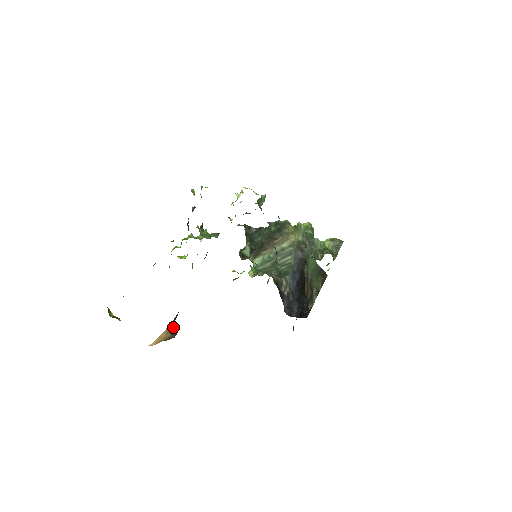
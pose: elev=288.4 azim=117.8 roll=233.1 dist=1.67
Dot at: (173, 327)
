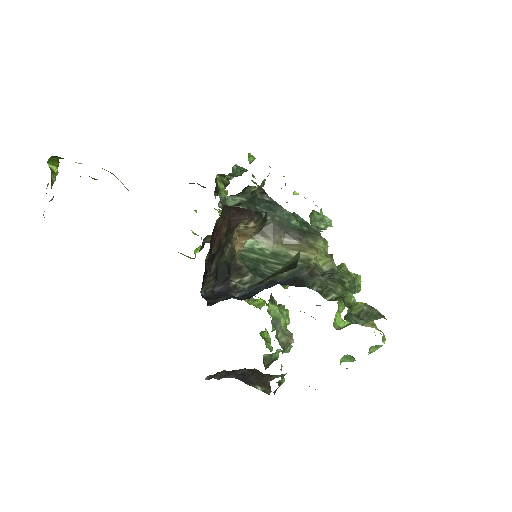
Dot at: occluded
